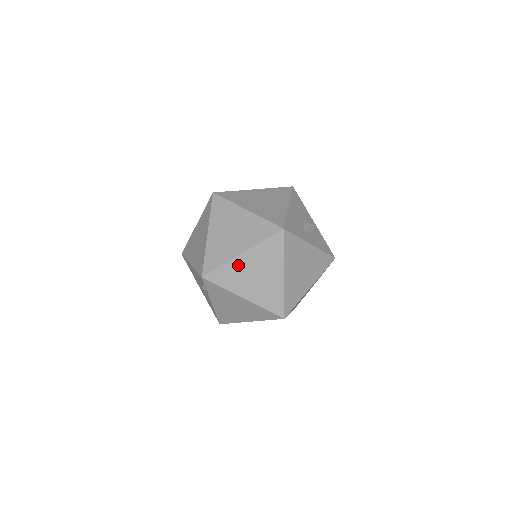
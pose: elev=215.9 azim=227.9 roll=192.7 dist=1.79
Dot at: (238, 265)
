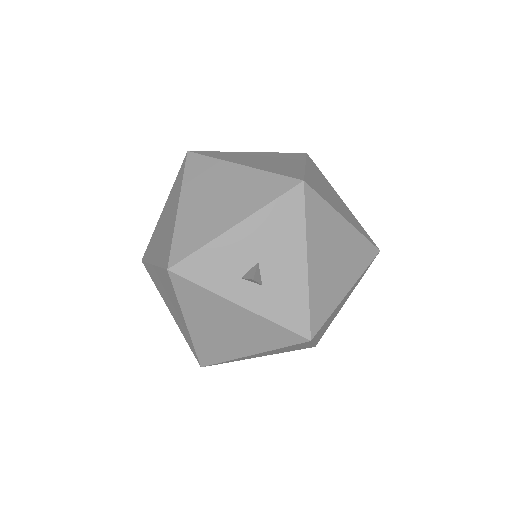
Dot at: (155, 274)
